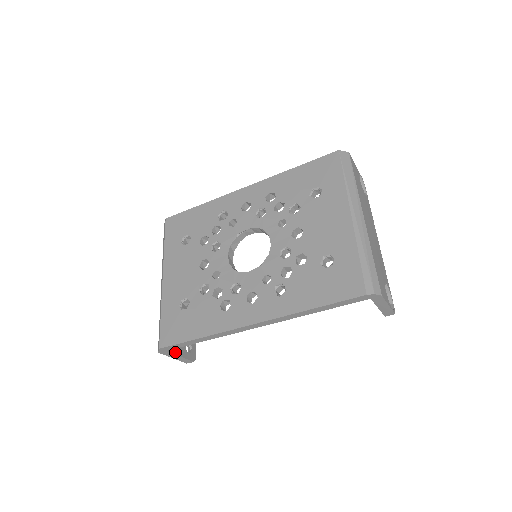
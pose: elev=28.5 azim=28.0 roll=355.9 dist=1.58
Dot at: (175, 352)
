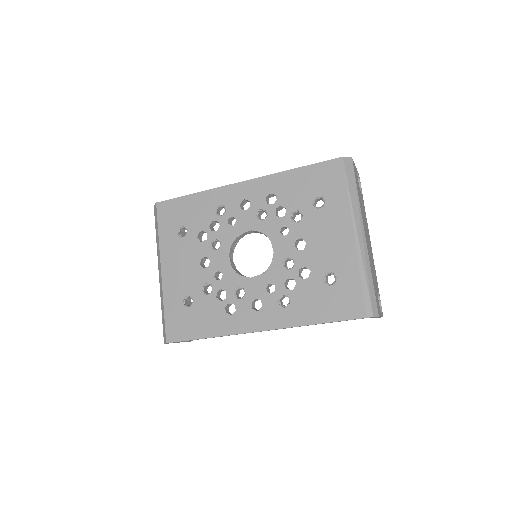
Dot at: occluded
